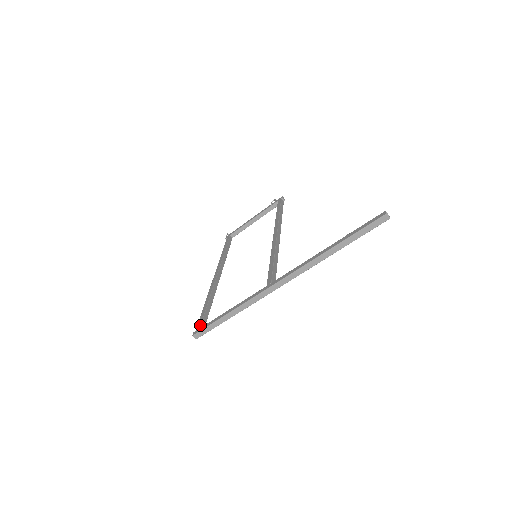
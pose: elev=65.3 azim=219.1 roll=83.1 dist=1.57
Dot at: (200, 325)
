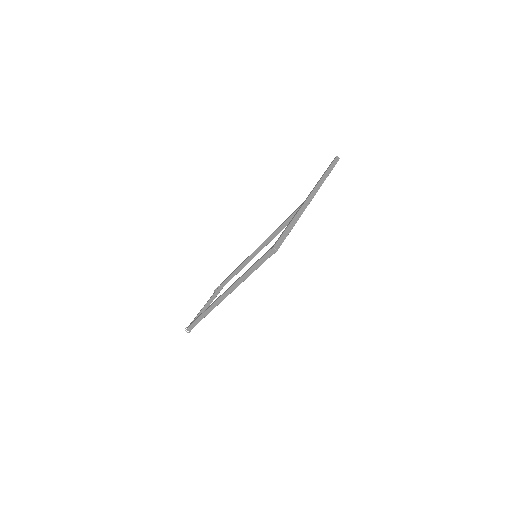
Dot at: occluded
